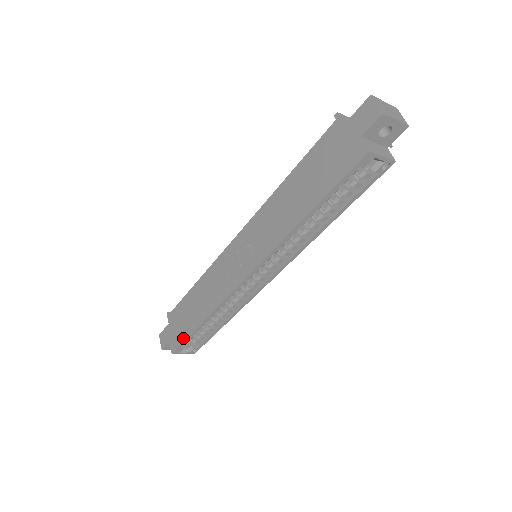
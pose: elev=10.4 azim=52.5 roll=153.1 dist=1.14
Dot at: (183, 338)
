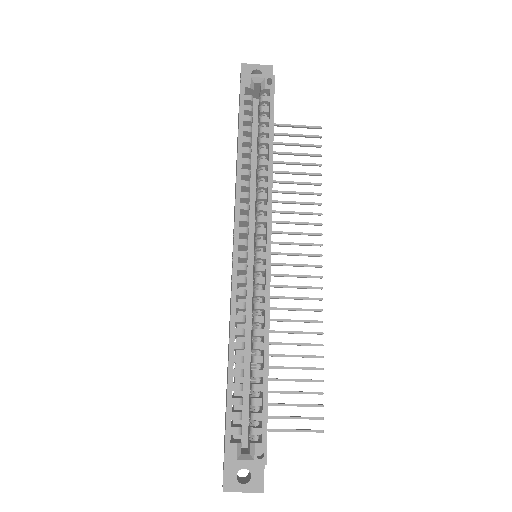
Dot at: occluded
